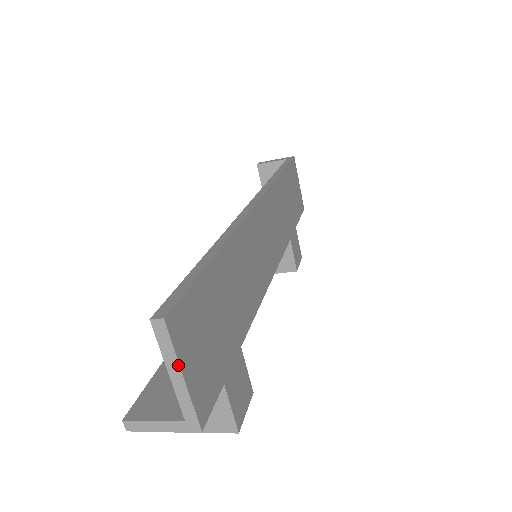
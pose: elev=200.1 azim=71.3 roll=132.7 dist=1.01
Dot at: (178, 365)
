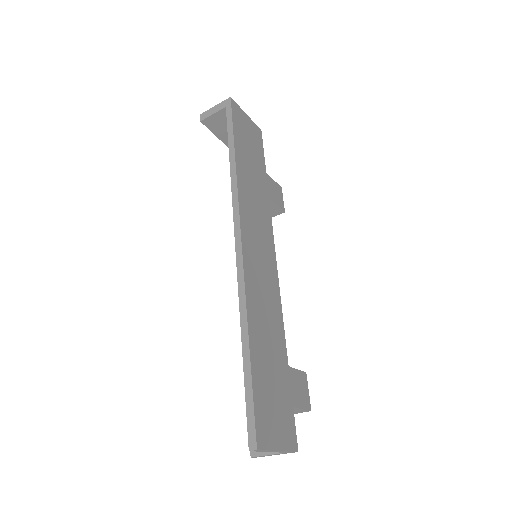
Dot at: (273, 451)
